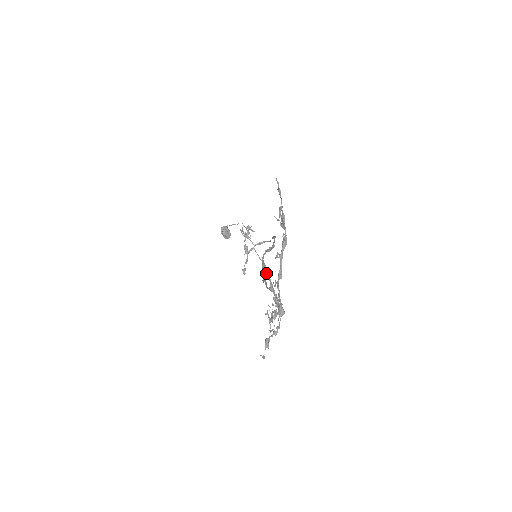
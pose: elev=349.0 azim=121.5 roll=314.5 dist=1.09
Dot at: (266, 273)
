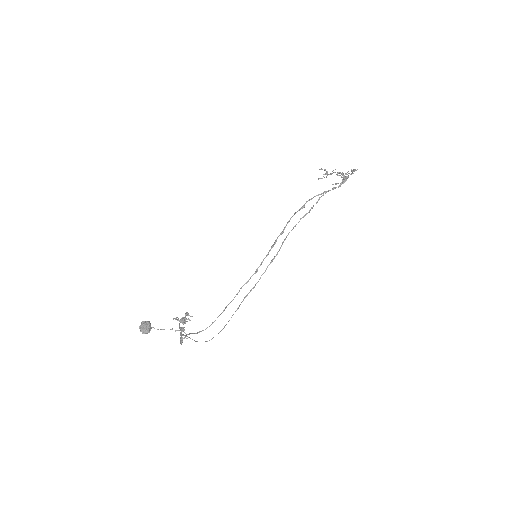
Dot at: (315, 196)
